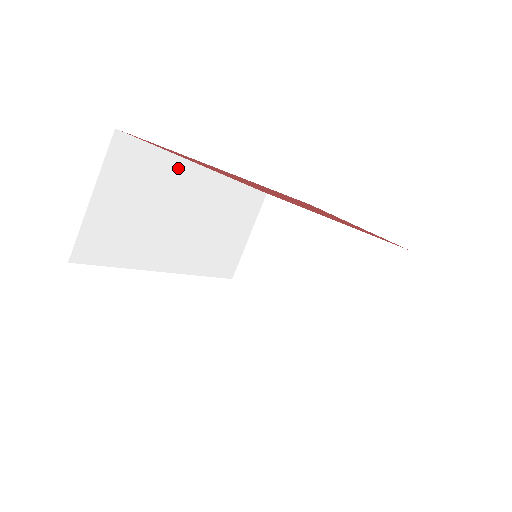
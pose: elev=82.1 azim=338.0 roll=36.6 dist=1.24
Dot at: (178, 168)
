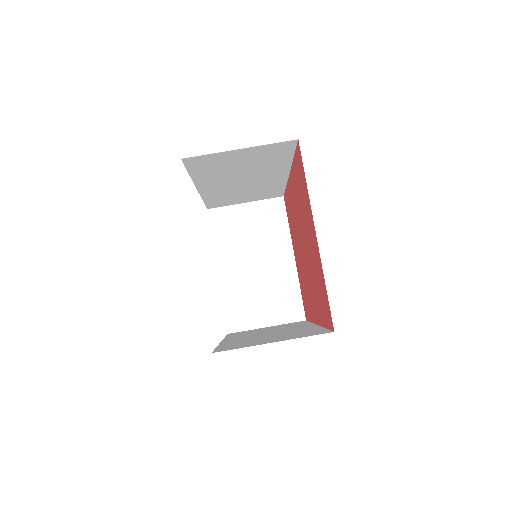
Dot at: (283, 166)
